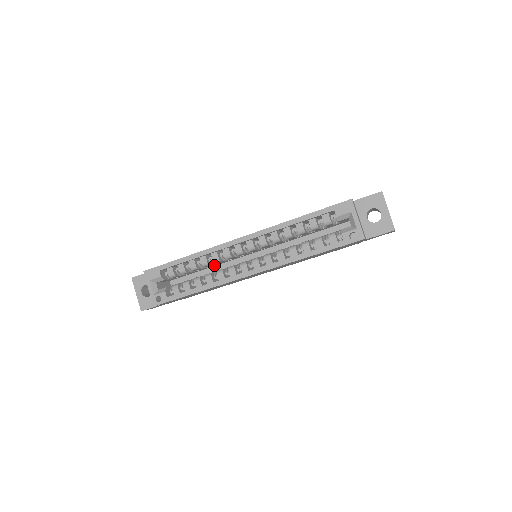
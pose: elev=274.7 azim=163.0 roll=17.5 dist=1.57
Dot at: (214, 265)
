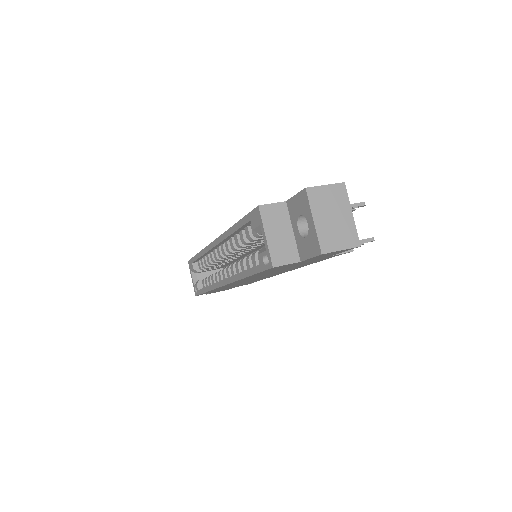
Dot at: (233, 260)
